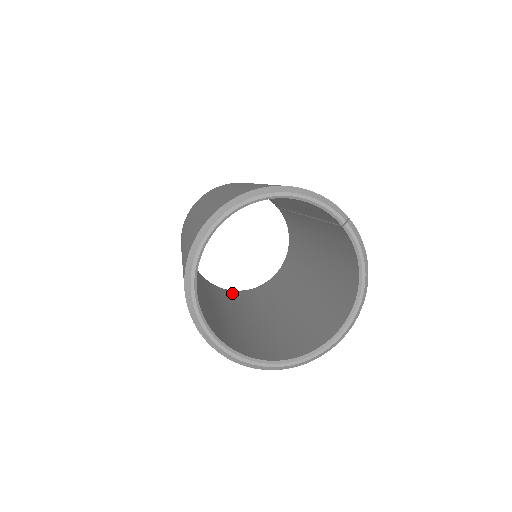
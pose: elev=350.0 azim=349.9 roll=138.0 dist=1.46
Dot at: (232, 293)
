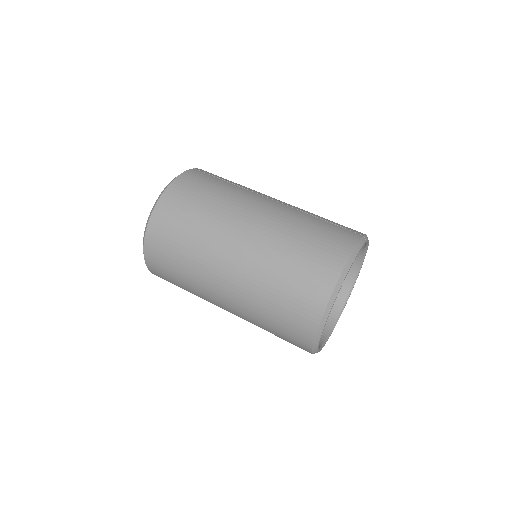
Dot at: occluded
